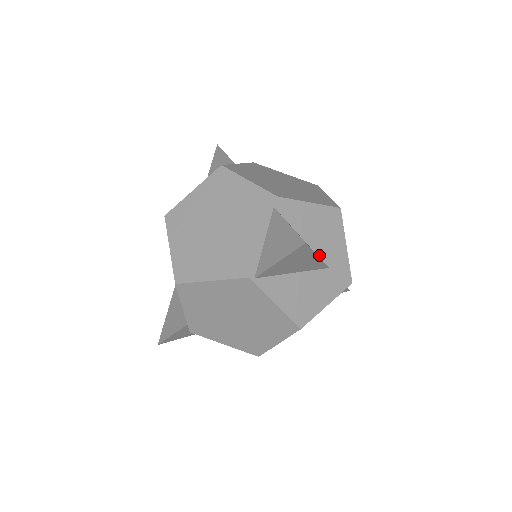
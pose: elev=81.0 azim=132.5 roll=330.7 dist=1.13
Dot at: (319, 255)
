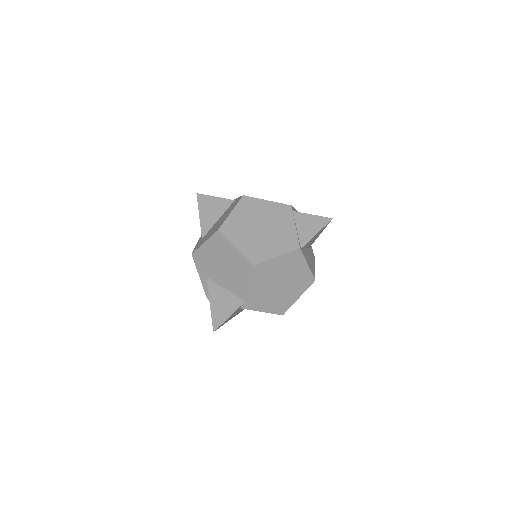
Dot at: occluded
